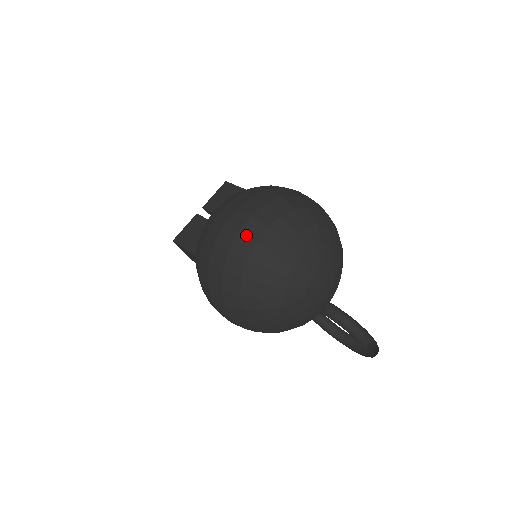
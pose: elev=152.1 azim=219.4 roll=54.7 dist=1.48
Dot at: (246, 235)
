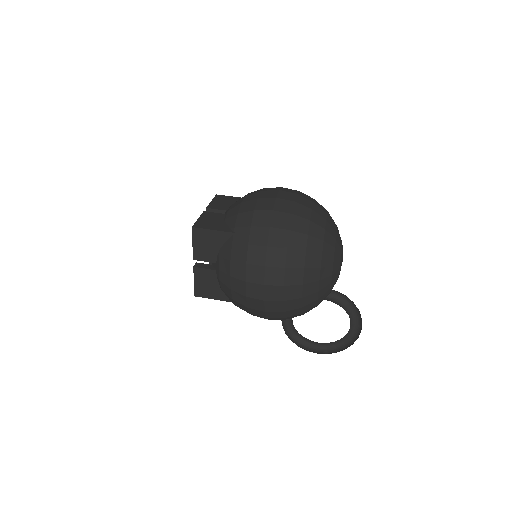
Dot at: (302, 204)
